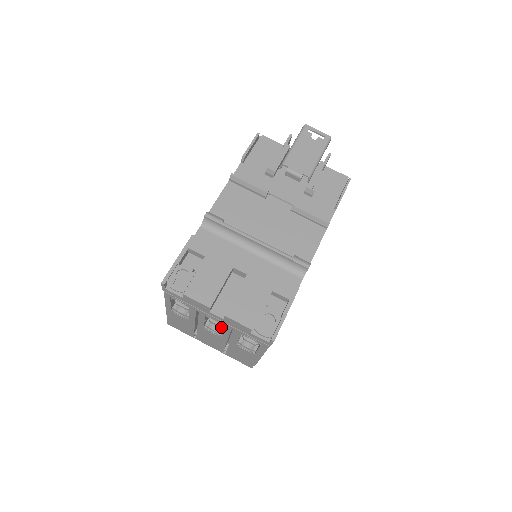
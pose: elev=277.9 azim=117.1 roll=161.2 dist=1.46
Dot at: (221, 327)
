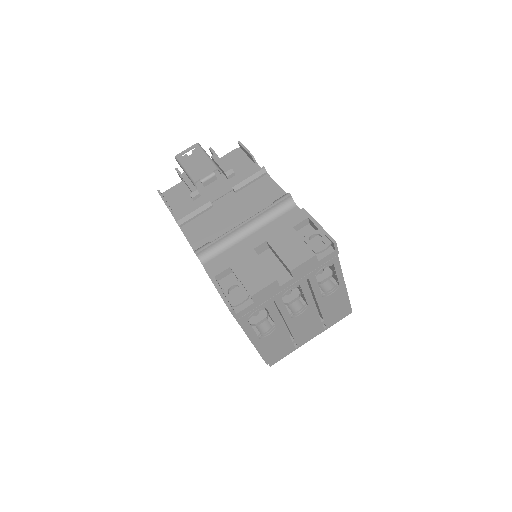
Dot at: (299, 297)
